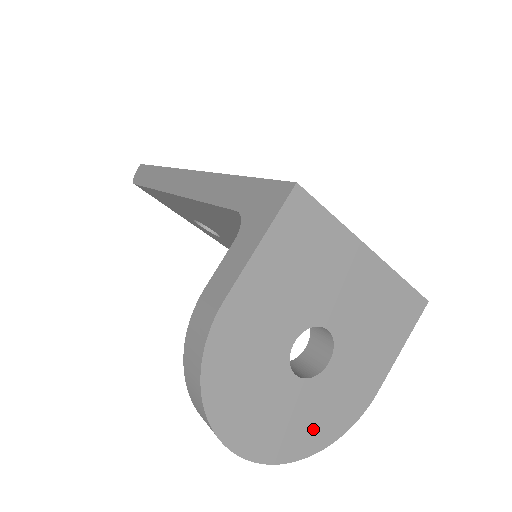
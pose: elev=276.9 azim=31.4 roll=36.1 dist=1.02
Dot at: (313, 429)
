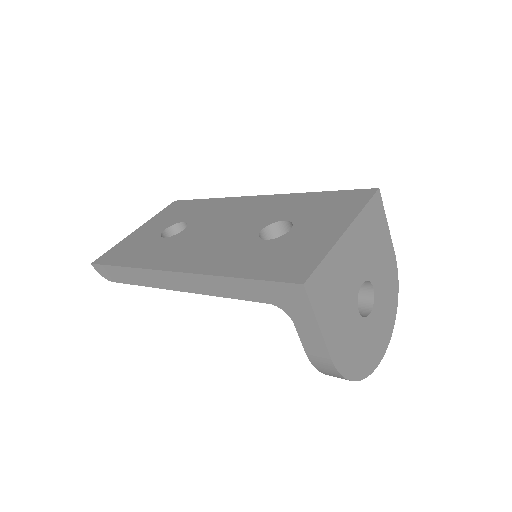
Dot at: (389, 309)
